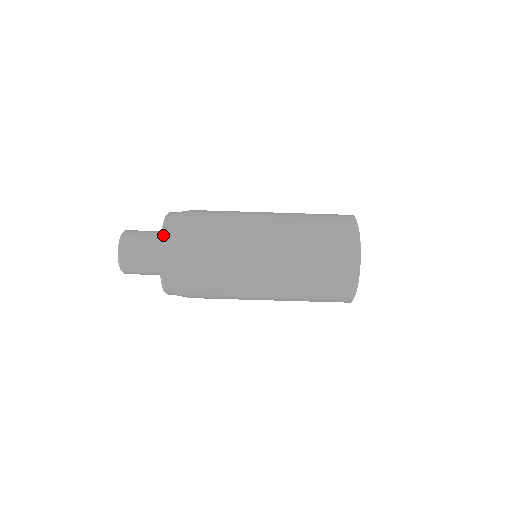
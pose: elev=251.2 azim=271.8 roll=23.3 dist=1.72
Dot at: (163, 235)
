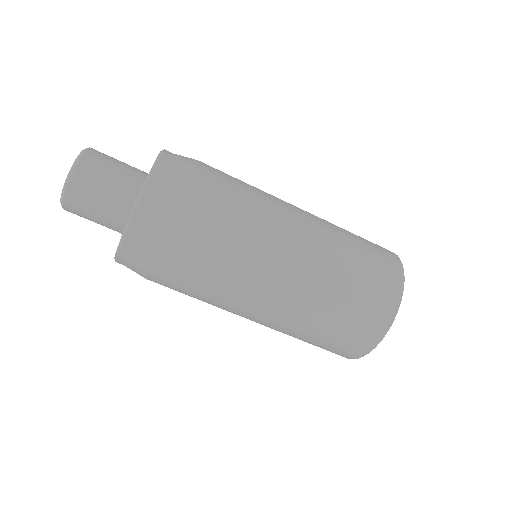
Dot at: (163, 153)
